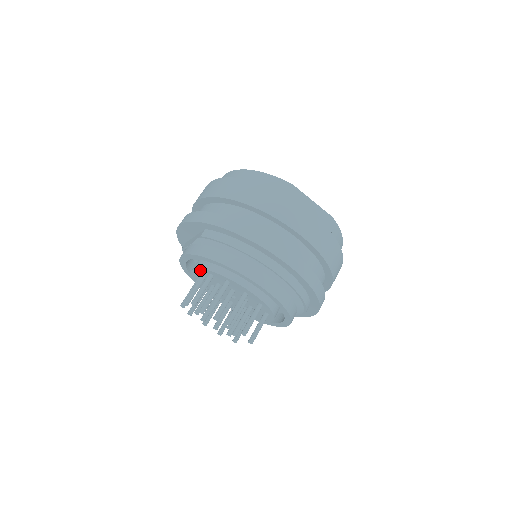
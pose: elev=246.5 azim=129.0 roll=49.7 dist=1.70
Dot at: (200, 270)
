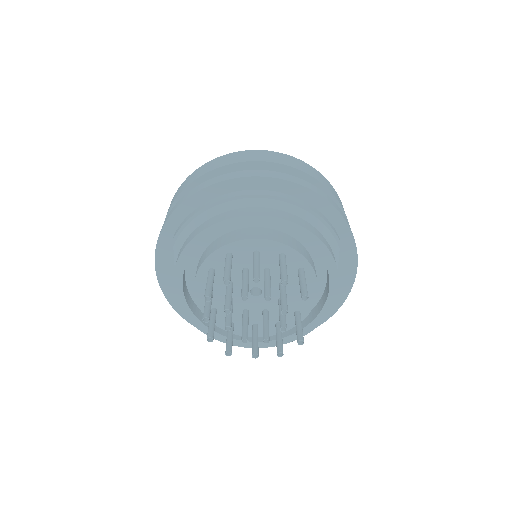
Dot at: (199, 280)
